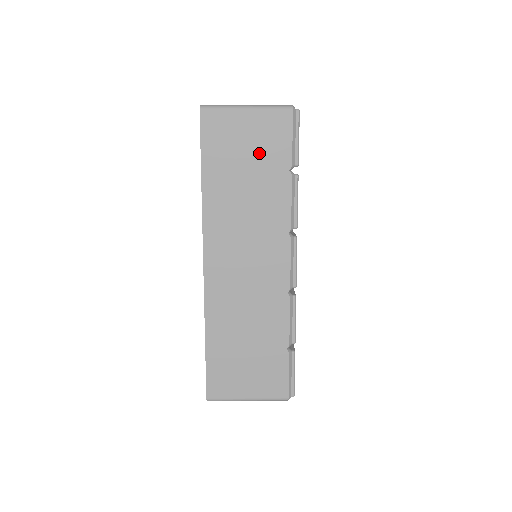
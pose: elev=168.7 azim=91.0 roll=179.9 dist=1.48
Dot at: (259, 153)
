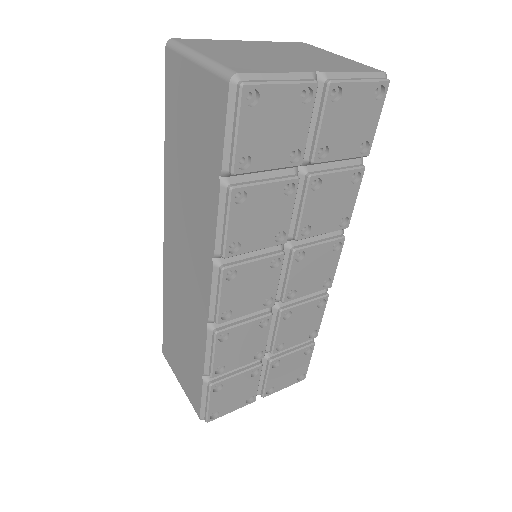
Dot at: (199, 133)
